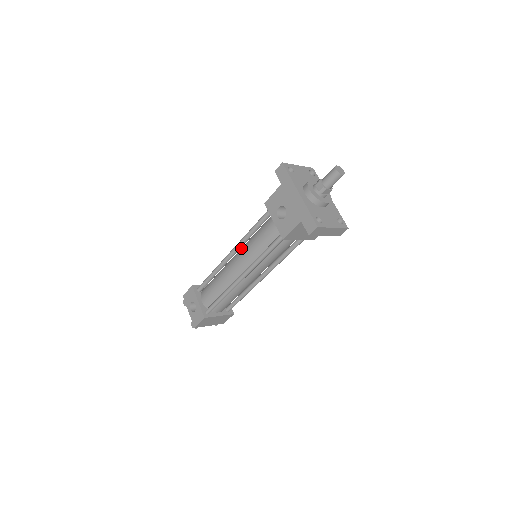
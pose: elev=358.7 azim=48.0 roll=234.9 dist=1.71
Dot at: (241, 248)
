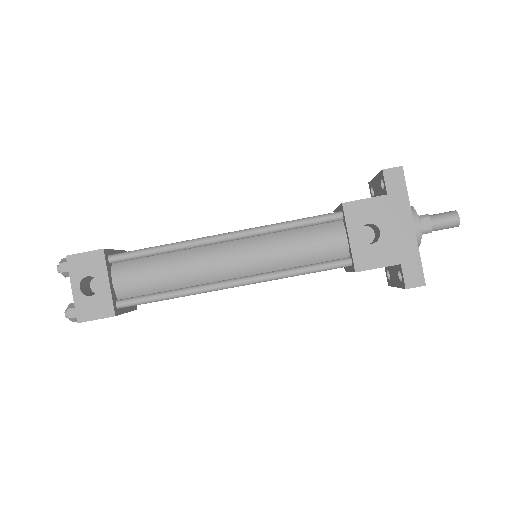
Dot at: (246, 237)
